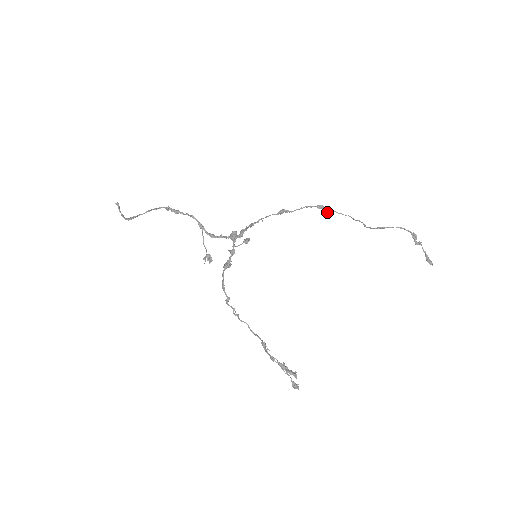
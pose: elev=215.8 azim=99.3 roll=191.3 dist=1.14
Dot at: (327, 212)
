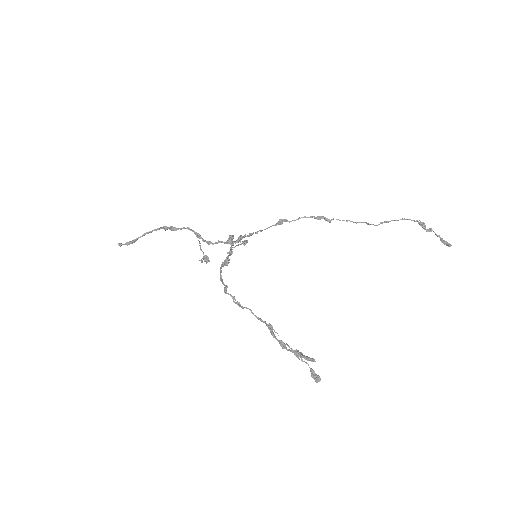
Dot at: (327, 221)
